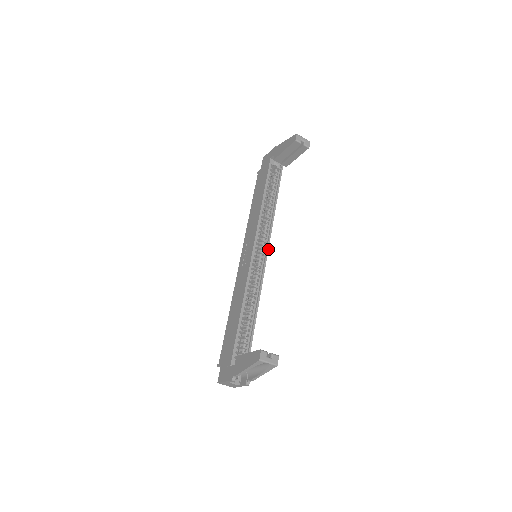
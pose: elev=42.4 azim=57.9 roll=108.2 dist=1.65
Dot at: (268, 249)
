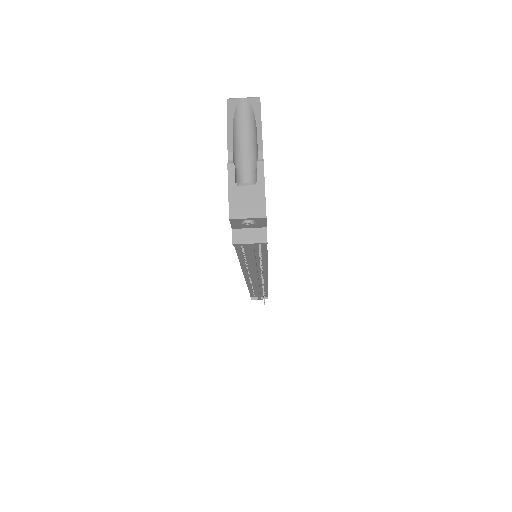
Dot at: occluded
